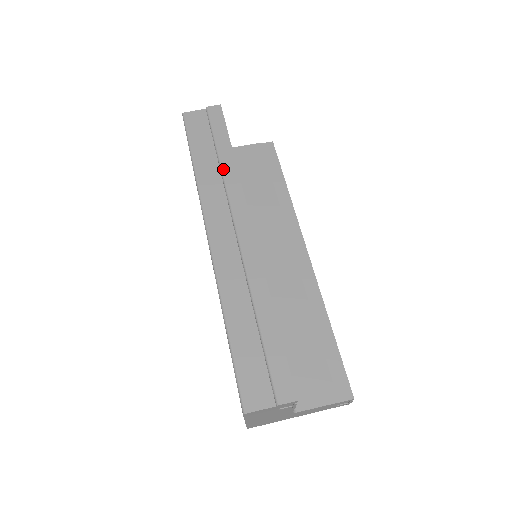
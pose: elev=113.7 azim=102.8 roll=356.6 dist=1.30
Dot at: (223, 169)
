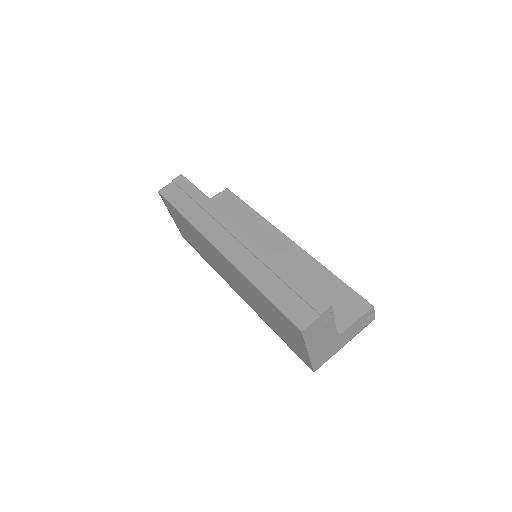
Dot at: (205, 207)
